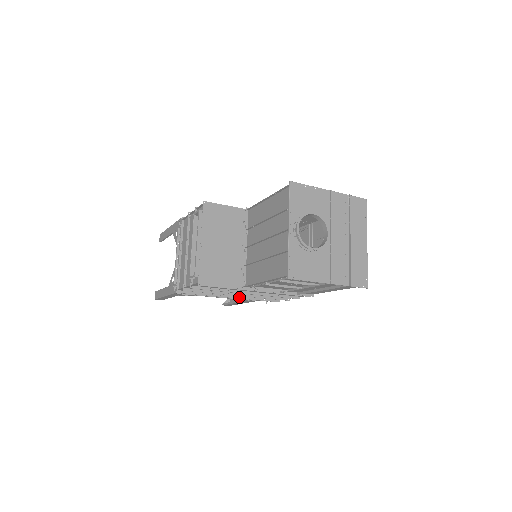
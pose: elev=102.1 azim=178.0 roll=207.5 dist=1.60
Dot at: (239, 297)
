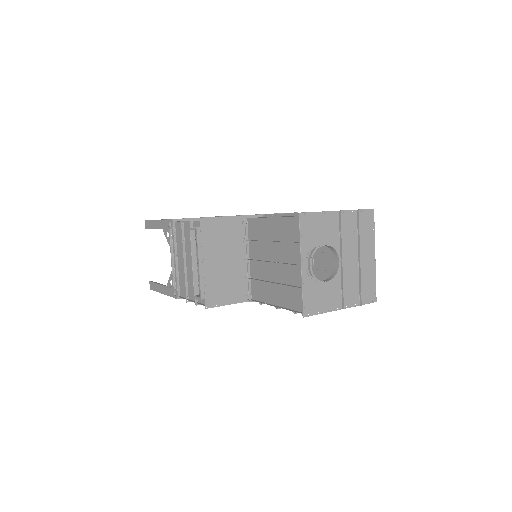
Dot at: occluded
